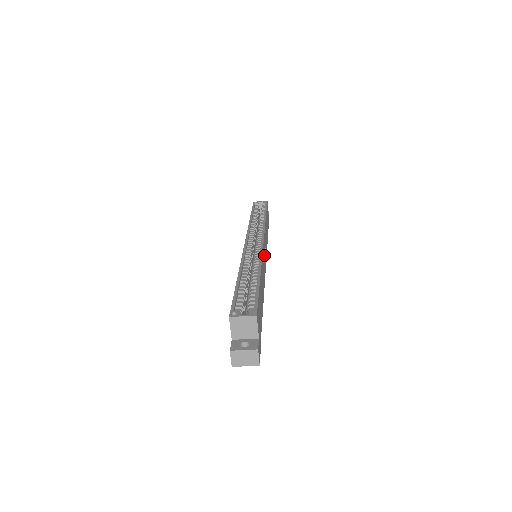
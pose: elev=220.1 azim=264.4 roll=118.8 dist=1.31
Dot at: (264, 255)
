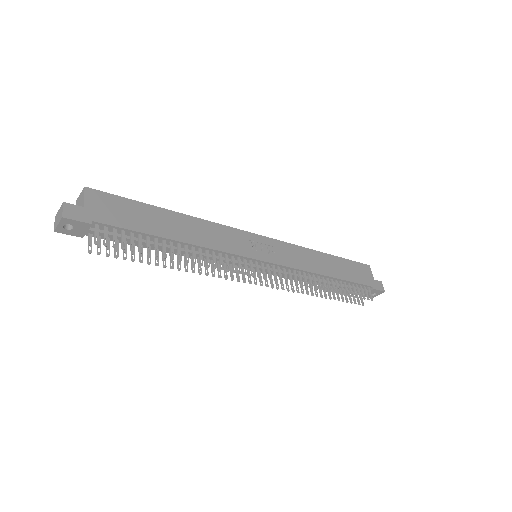
Dot at: (254, 246)
